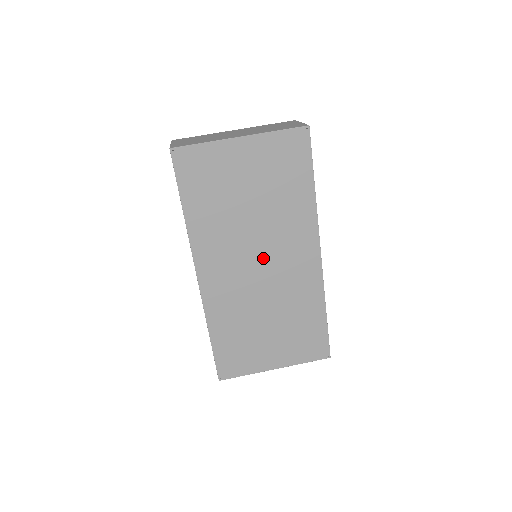
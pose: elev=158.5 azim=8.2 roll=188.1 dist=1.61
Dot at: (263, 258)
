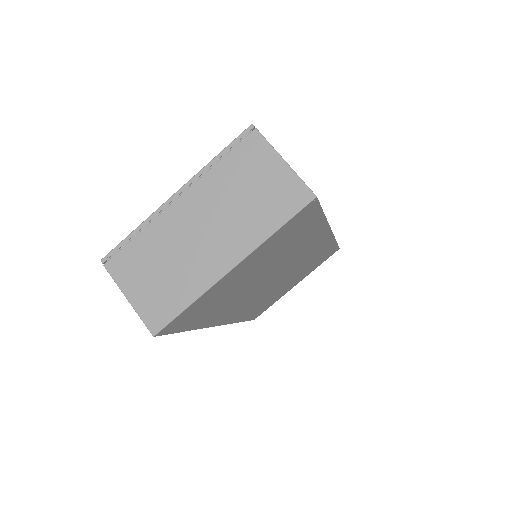
Dot at: (277, 275)
